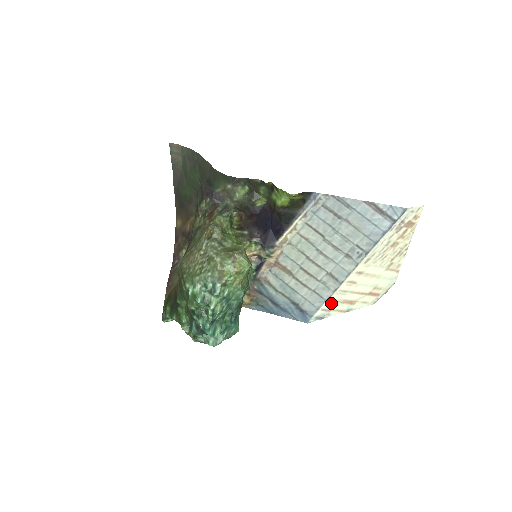
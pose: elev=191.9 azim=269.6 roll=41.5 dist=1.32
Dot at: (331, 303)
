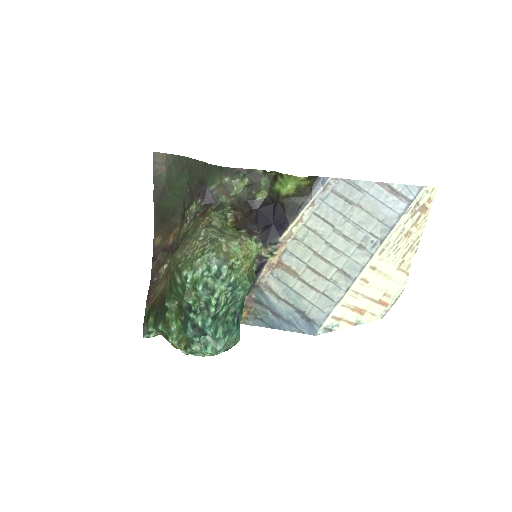
Dot at: (342, 308)
